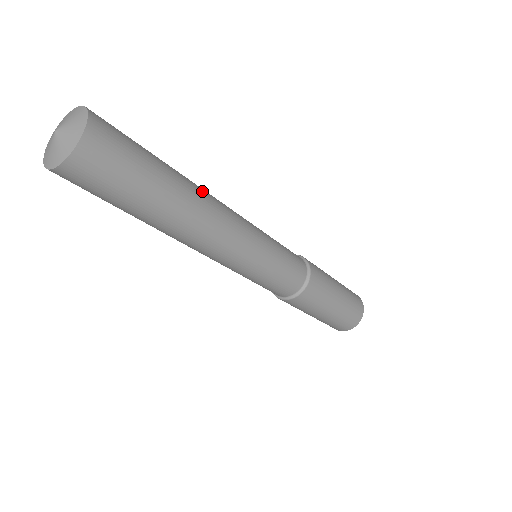
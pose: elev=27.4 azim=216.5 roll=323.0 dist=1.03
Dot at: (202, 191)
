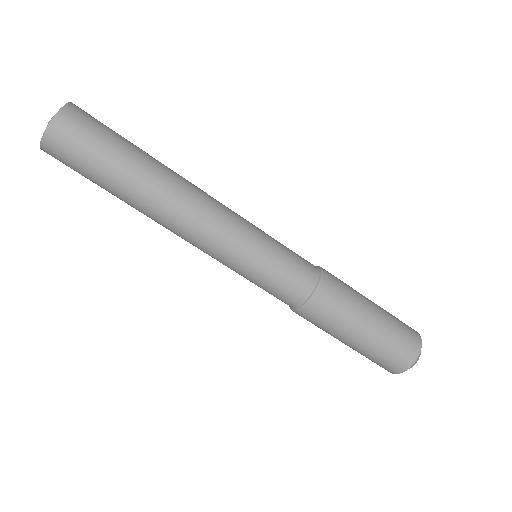
Dot at: occluded
